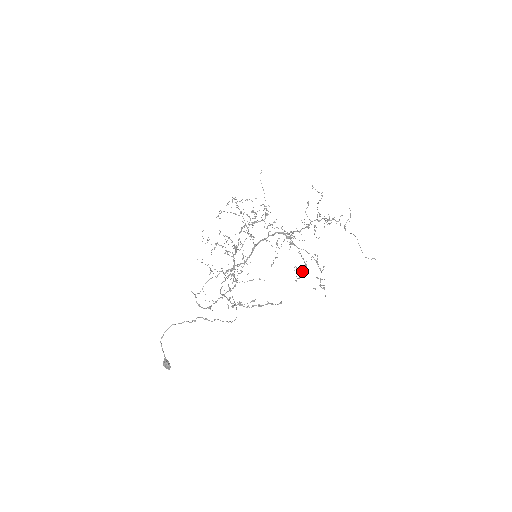
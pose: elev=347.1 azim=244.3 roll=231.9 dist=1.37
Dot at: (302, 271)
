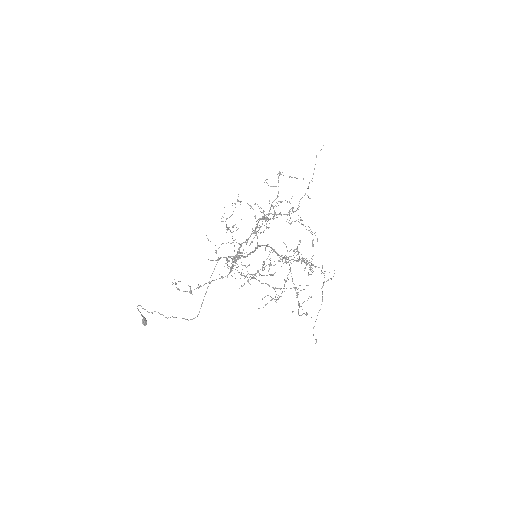
Dot at: (275, 299)
